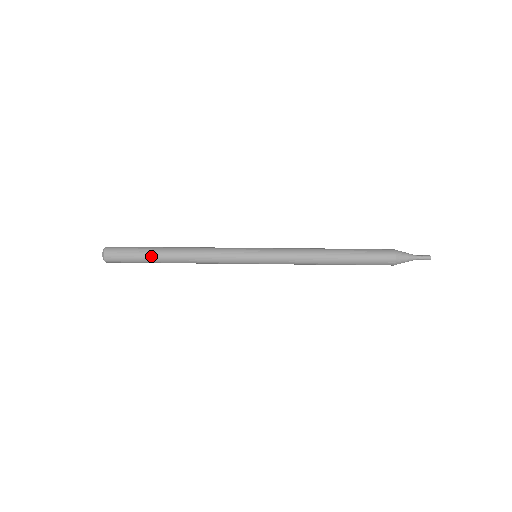
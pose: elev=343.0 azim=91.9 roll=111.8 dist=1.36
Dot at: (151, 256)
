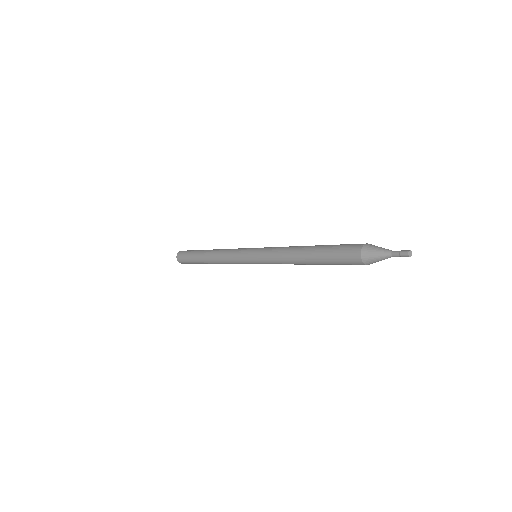
Dot at: (196, 254)
